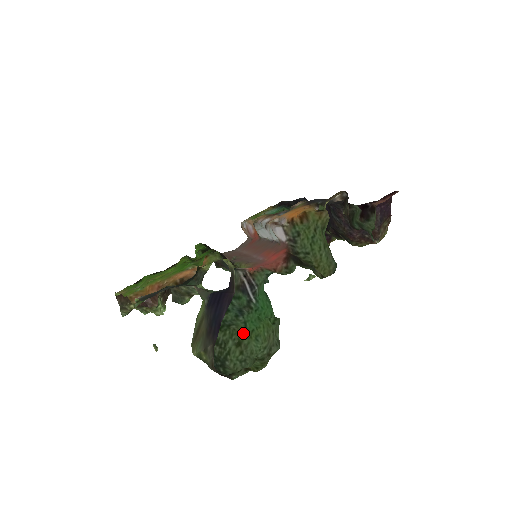
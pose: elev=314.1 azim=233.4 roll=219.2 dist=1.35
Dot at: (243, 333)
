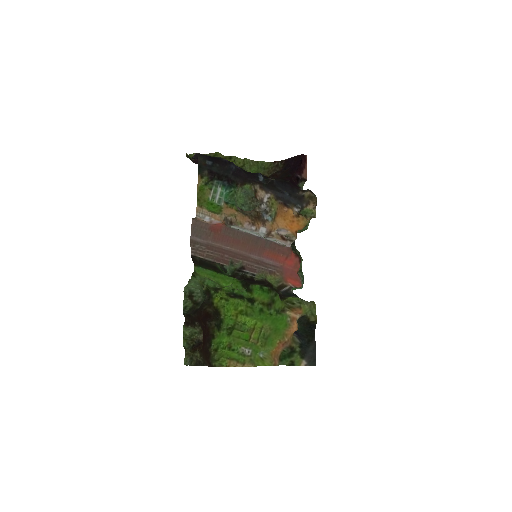
Dot at: occluded
